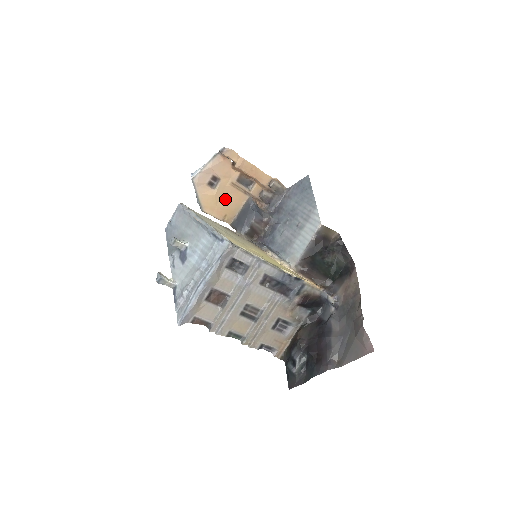
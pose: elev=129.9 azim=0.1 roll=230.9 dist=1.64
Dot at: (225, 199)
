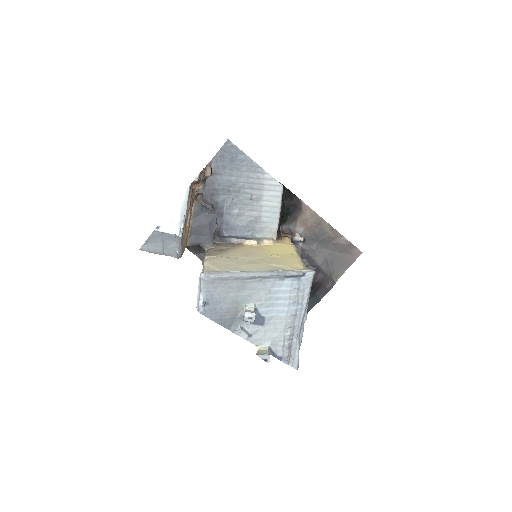
Dot at: occluded
